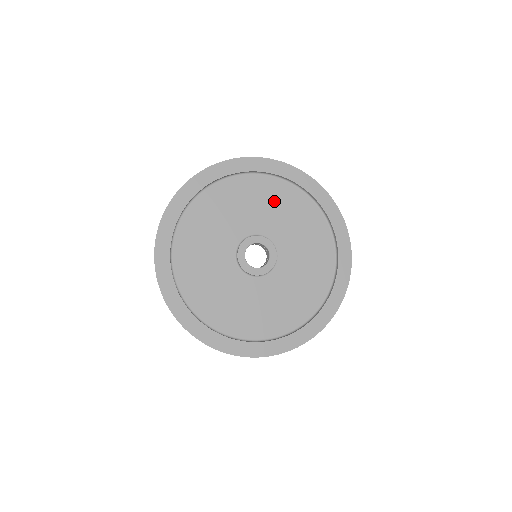
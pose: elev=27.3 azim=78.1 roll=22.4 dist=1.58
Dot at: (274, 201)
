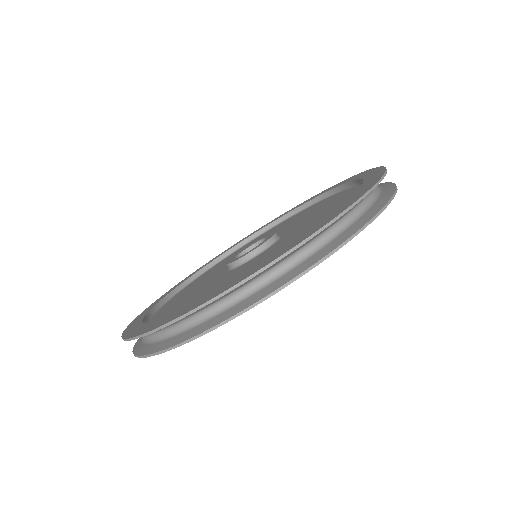
Dot at: (278, 228)
